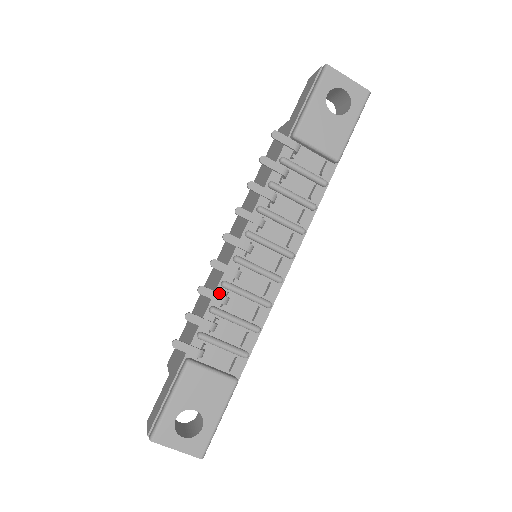
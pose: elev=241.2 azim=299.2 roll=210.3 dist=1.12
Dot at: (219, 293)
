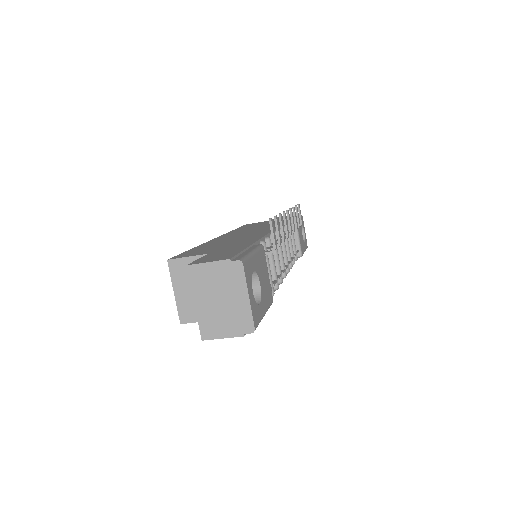
Dot at: occluded
